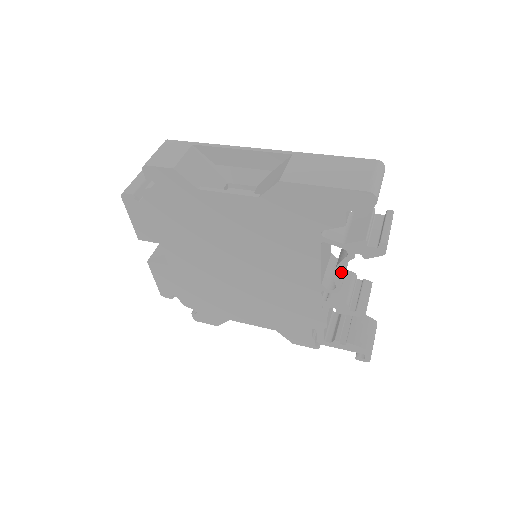
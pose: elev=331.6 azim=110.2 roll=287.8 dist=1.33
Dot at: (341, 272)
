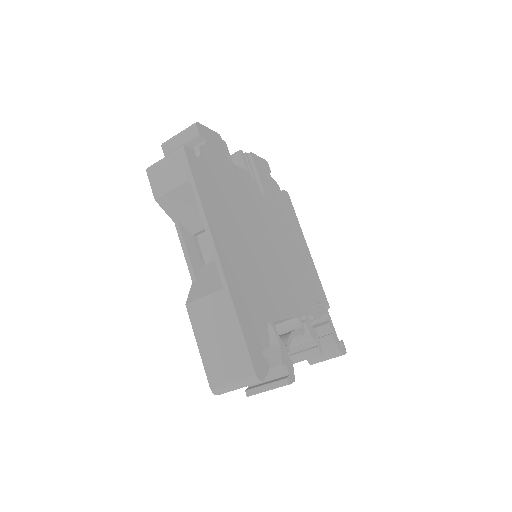
Dot at: occluded
